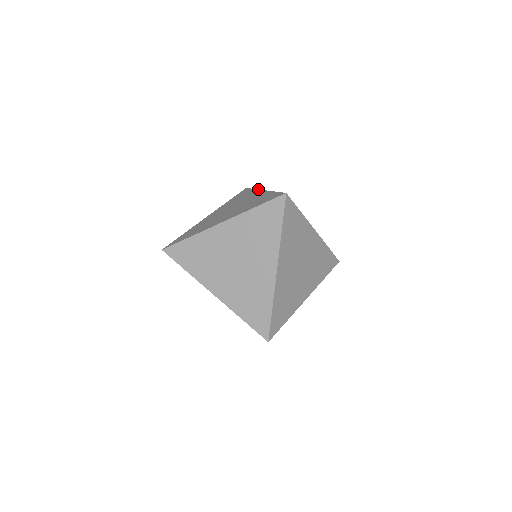
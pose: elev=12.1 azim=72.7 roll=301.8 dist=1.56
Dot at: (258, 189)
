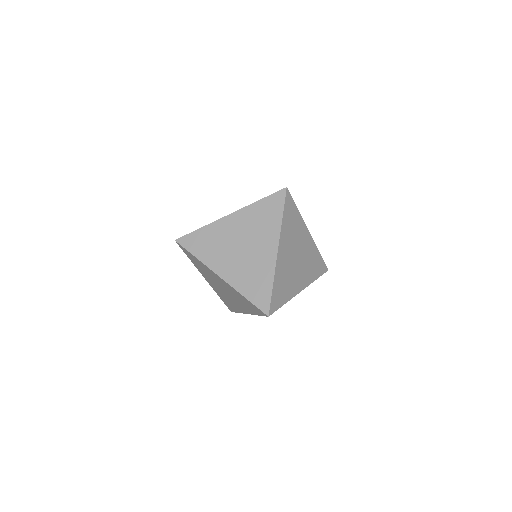
Dot at: occluded
